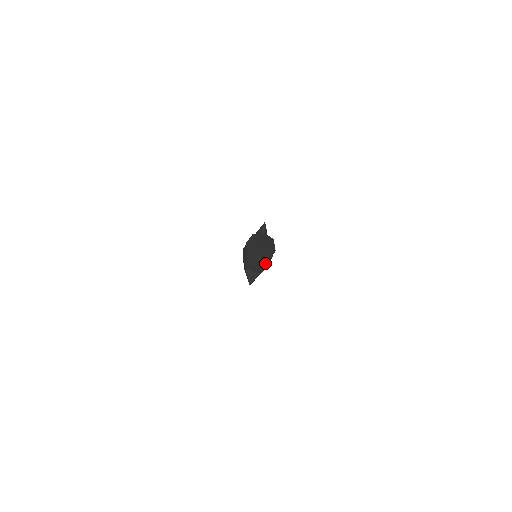
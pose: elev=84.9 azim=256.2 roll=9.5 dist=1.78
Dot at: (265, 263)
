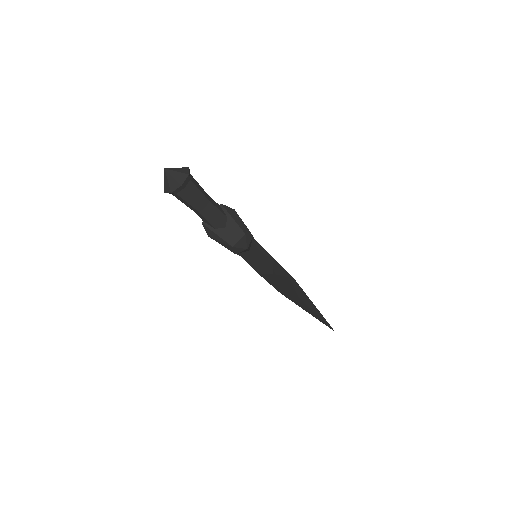
Dot at: (233, 219)
